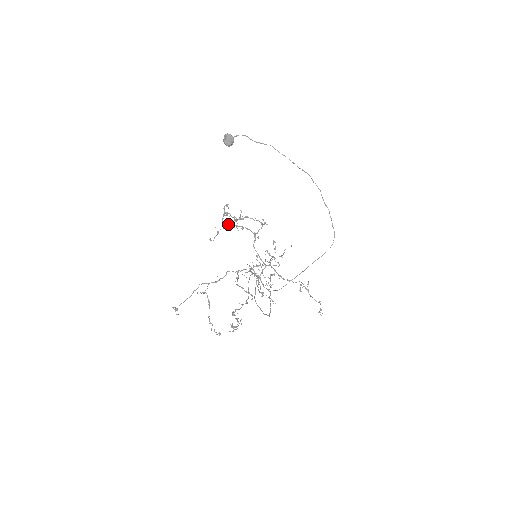
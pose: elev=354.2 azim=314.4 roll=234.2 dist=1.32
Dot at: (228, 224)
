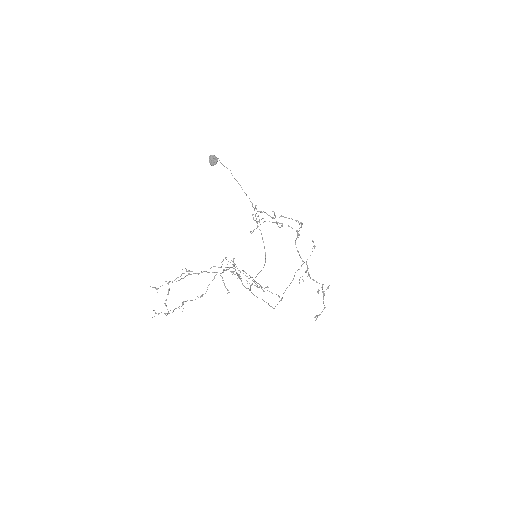
Dot at: occluded
